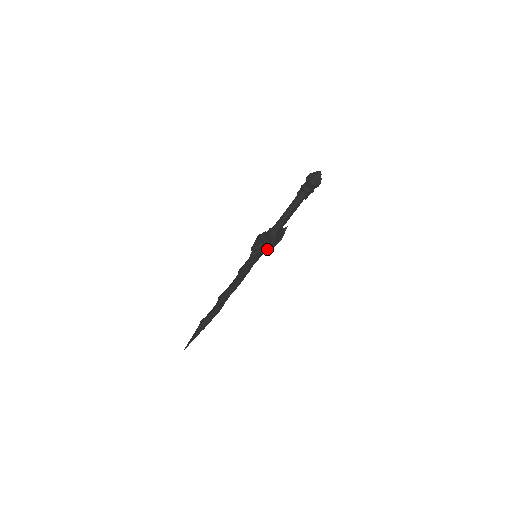
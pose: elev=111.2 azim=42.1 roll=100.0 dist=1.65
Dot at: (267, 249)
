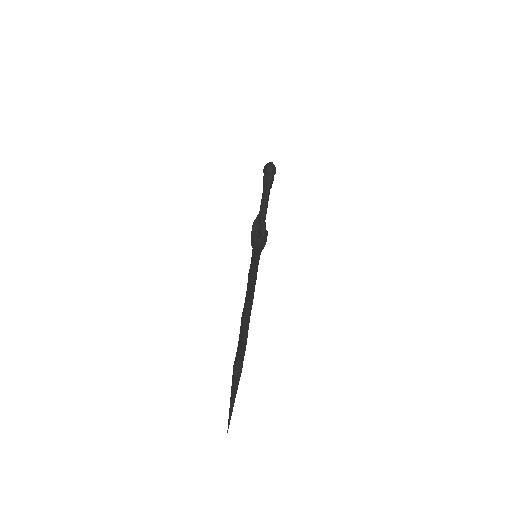
Dot at: (265, 237)
